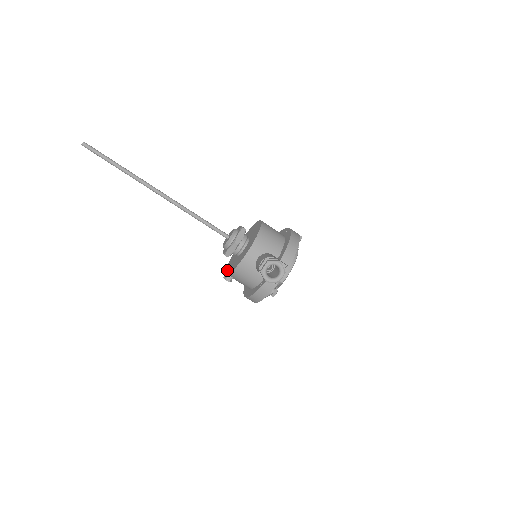
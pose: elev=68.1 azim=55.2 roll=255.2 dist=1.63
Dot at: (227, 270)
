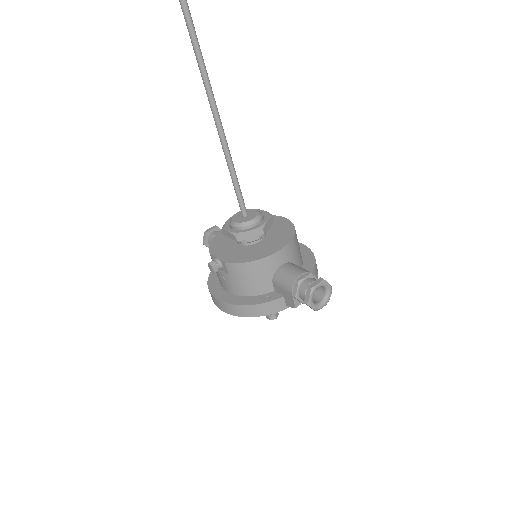
Dot at: (218, 255)
